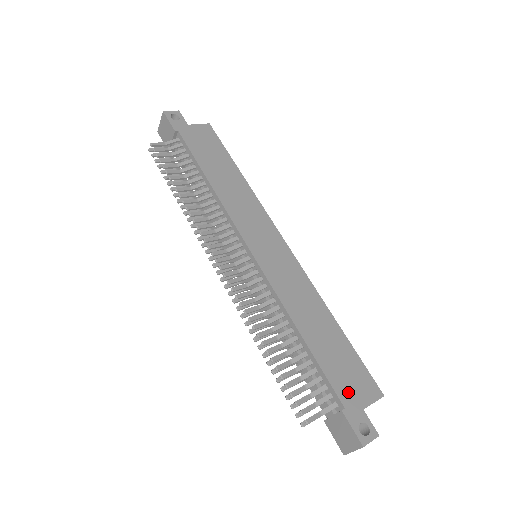
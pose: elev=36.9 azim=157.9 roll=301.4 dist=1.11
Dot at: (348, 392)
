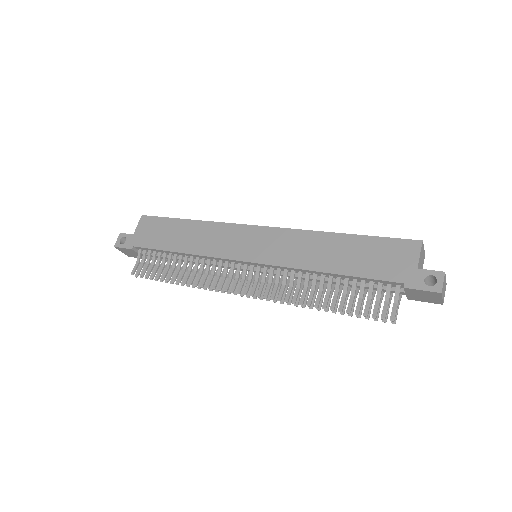
Dot at: (396, 270)
